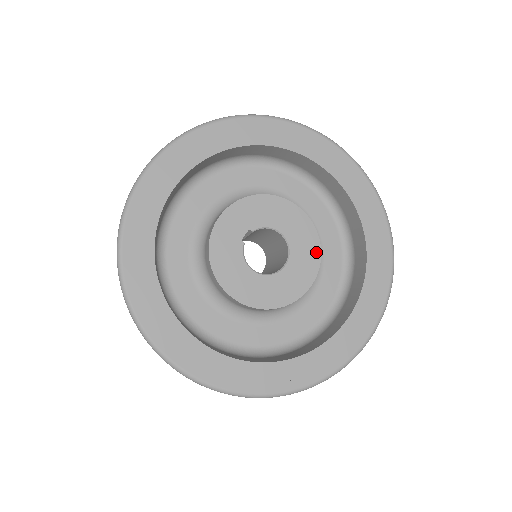
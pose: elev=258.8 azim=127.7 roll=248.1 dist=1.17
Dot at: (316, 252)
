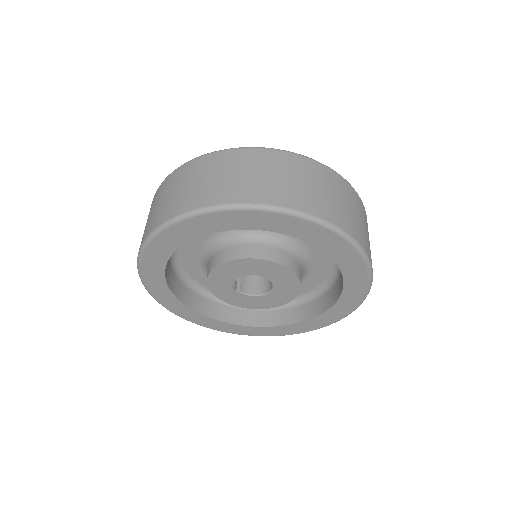
Dot at: (278, 267)
